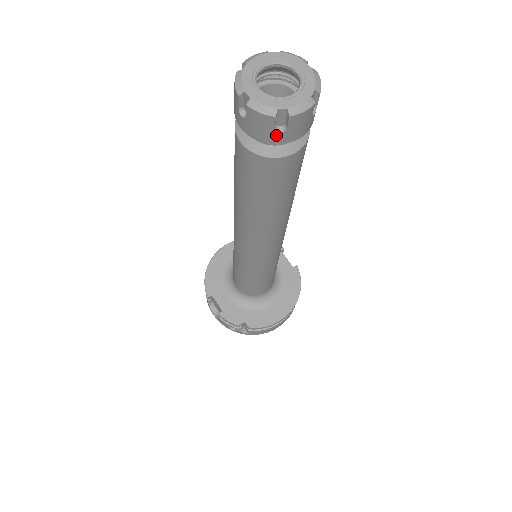
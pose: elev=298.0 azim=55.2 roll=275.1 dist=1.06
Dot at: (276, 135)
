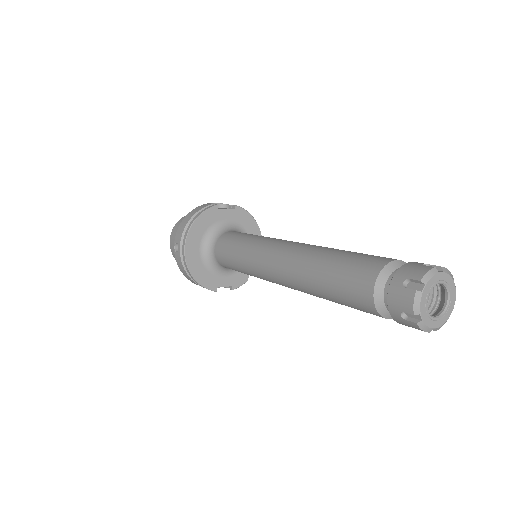
Dot at: occluded
